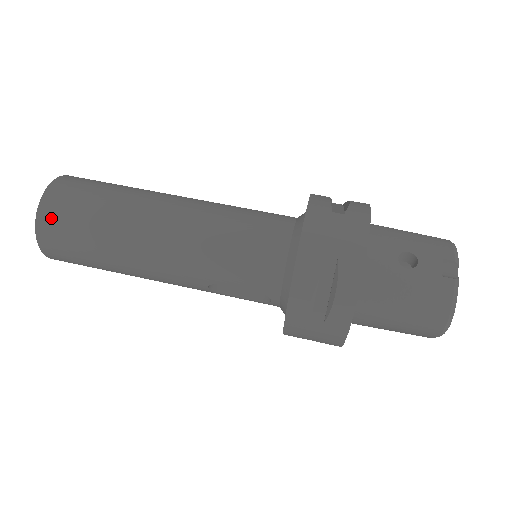
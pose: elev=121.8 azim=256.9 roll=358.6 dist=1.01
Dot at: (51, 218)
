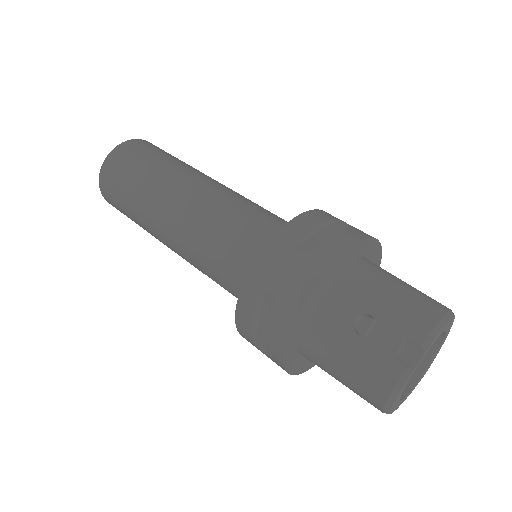
Dot at: (106, 182)
